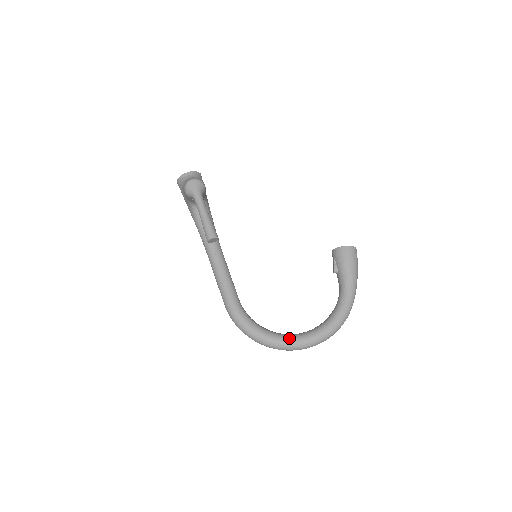
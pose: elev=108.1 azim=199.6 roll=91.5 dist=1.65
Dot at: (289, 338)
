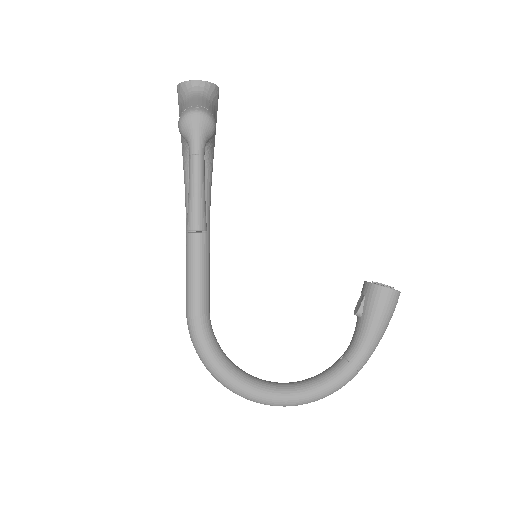
Dot at: (258, 389)
